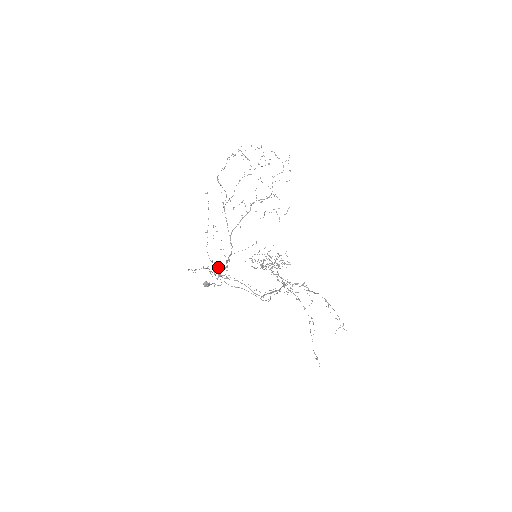
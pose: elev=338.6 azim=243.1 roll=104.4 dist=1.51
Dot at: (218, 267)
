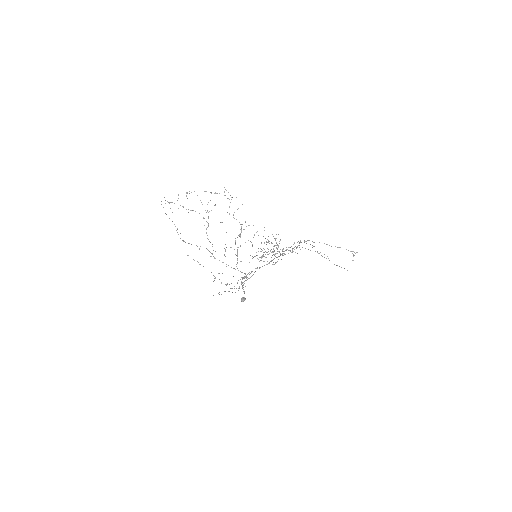
Dot at: (237, 283)
